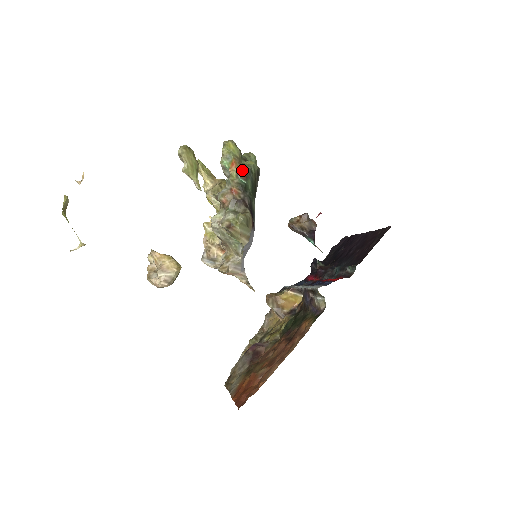
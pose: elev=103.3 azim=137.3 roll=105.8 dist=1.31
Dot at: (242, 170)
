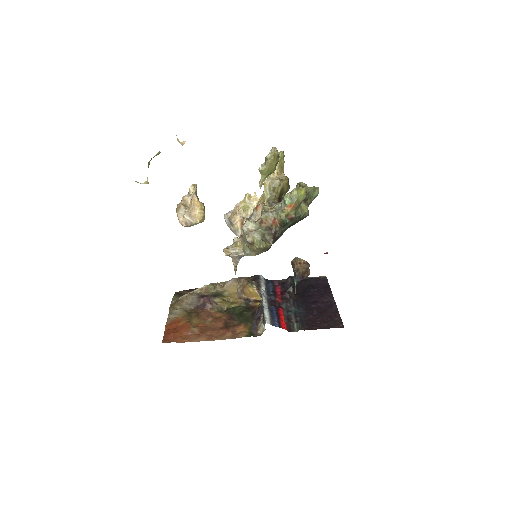
Dot at: (293, 215)
